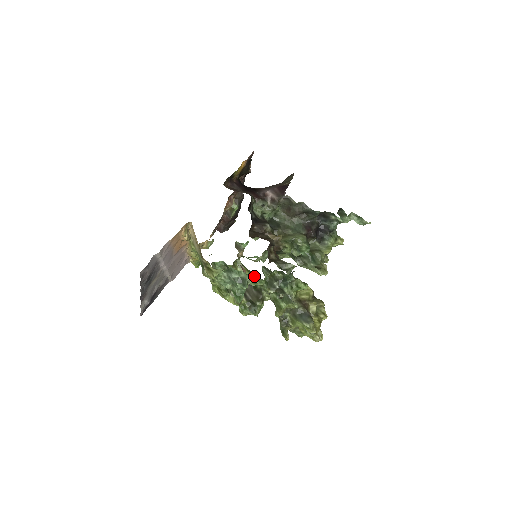
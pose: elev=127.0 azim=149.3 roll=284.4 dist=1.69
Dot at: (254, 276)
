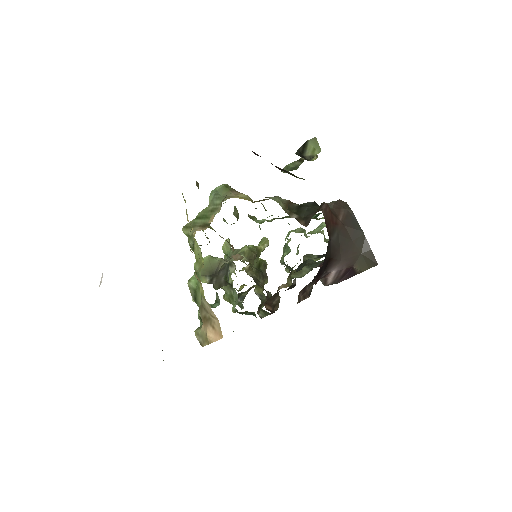
Dot at: occluded
